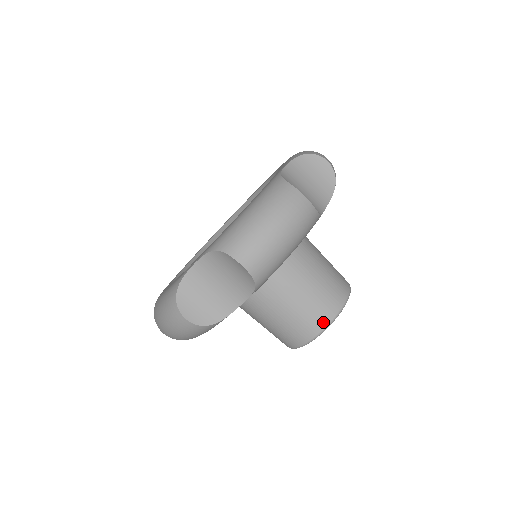
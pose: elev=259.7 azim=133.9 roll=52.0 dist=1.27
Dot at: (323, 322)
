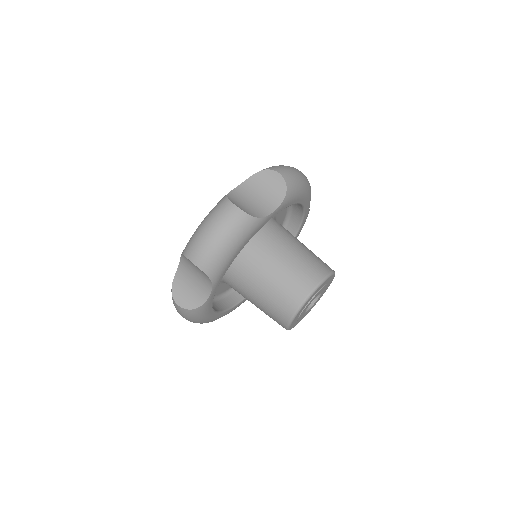
Dot at: (294, 305)
